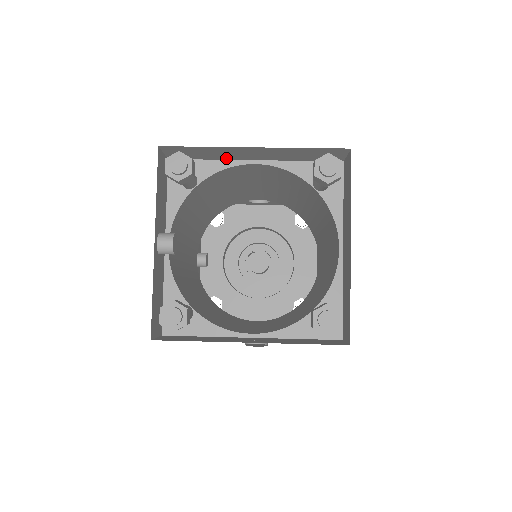
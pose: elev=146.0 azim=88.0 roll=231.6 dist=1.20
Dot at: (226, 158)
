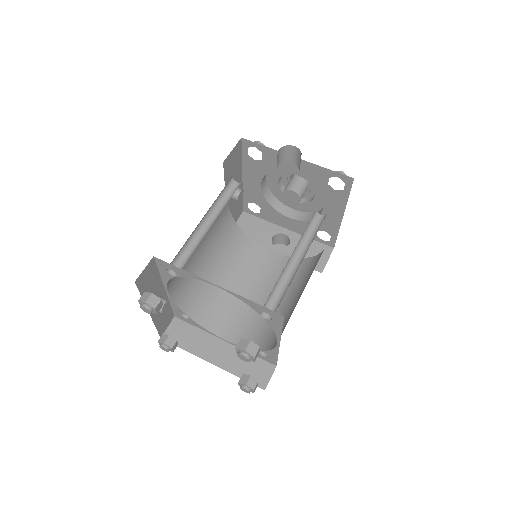
Dot at: occluded
